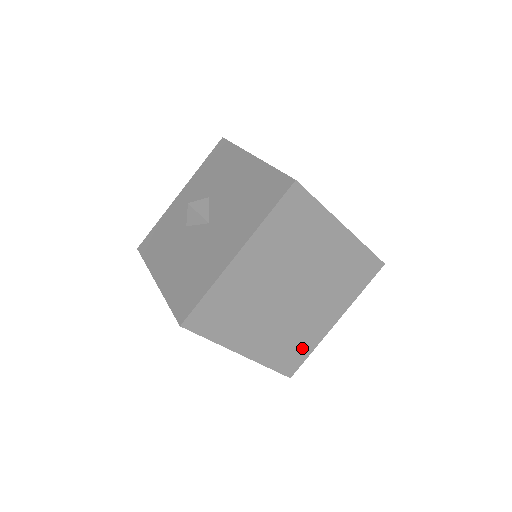
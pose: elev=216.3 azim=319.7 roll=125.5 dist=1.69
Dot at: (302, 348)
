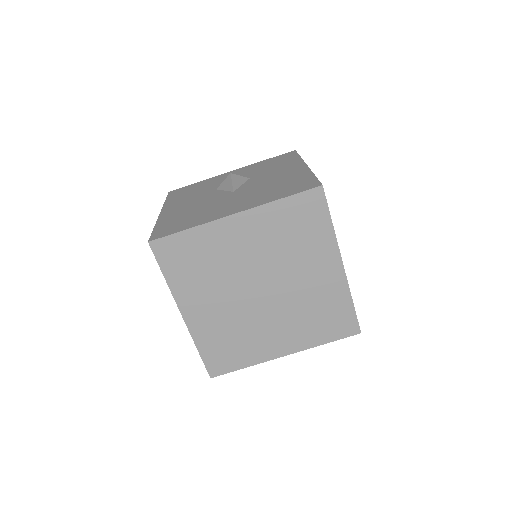
Dot at: (238, 356)
